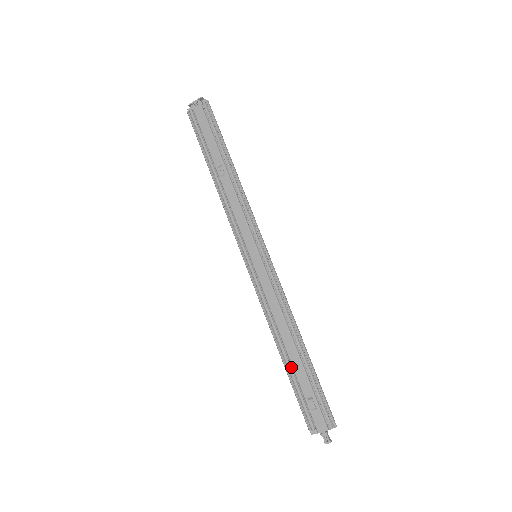
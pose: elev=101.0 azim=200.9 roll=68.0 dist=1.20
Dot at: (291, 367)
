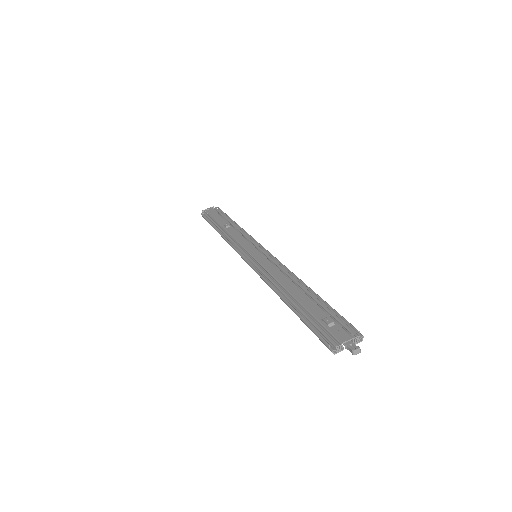
Dot at: (298, 307)
